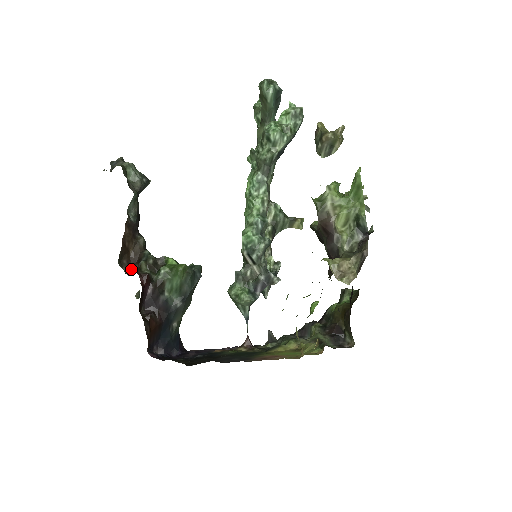
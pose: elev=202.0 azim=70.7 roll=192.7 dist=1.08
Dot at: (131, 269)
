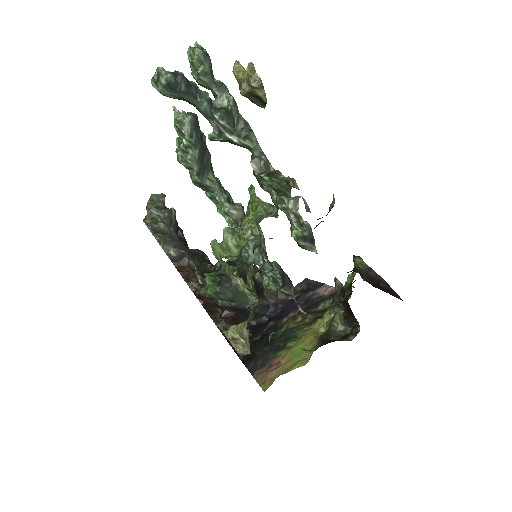
Dot at: occluded
